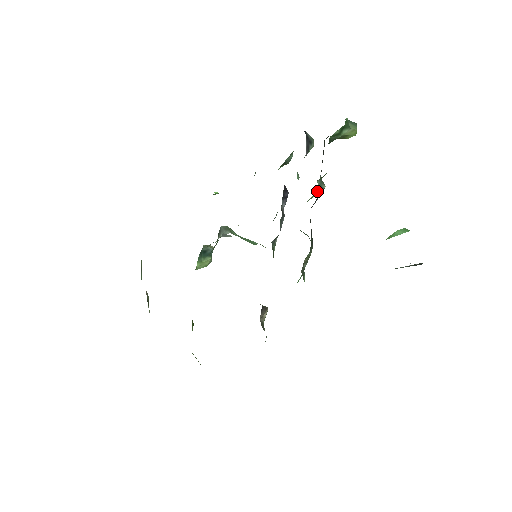
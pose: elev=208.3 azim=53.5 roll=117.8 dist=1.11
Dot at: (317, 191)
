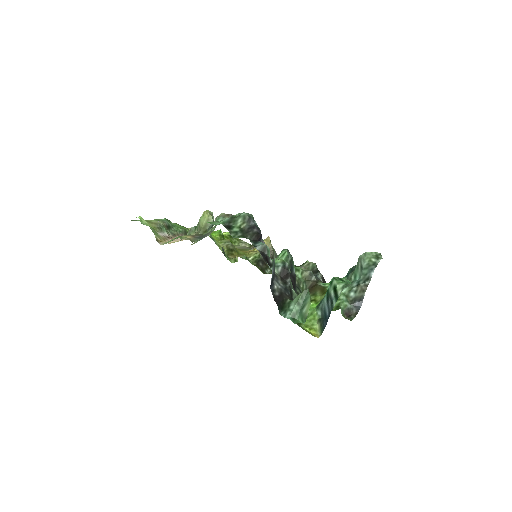
Dot at: occluded
